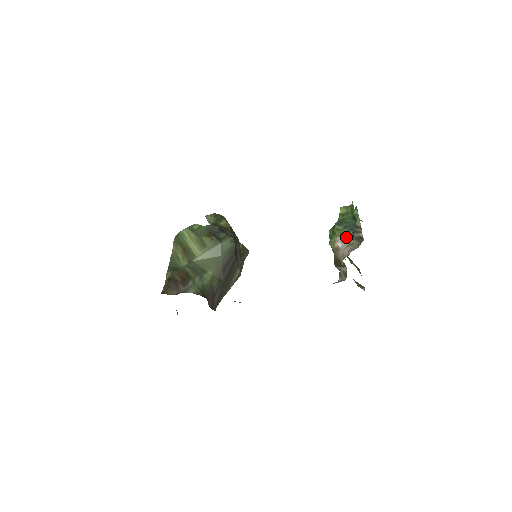
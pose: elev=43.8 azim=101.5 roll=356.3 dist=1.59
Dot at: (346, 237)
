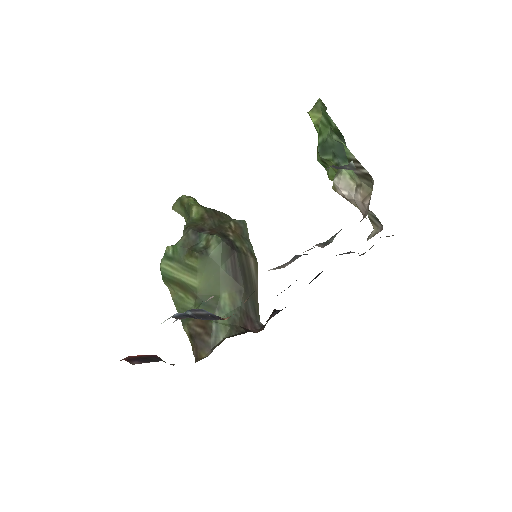
Dot at: (345, 174)
